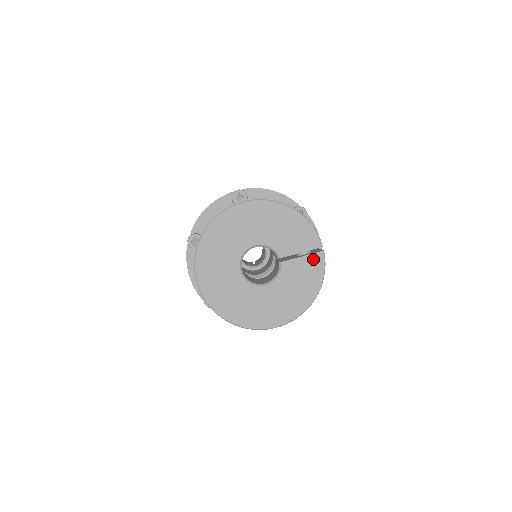
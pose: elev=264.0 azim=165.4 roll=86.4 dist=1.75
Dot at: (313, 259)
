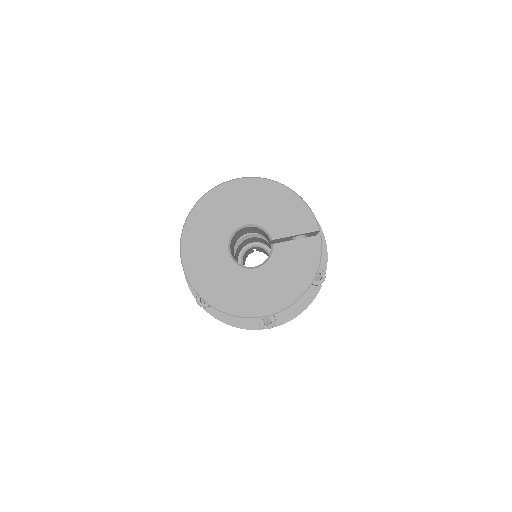
Dot at: (308, 243)
